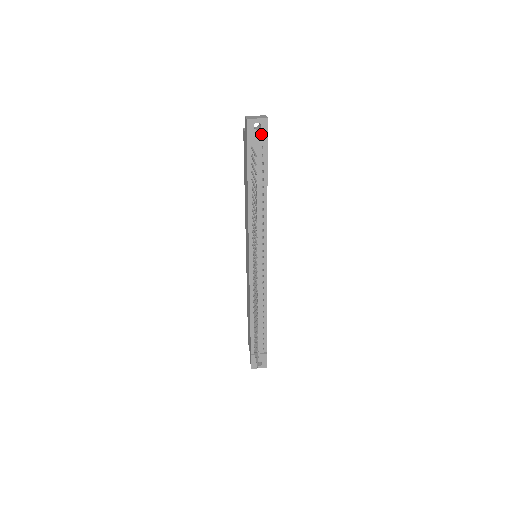
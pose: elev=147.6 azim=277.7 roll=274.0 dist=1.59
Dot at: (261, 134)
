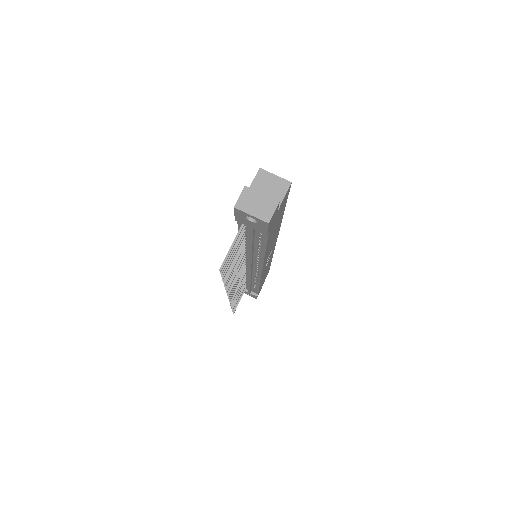
Dot at: (257, 226)
